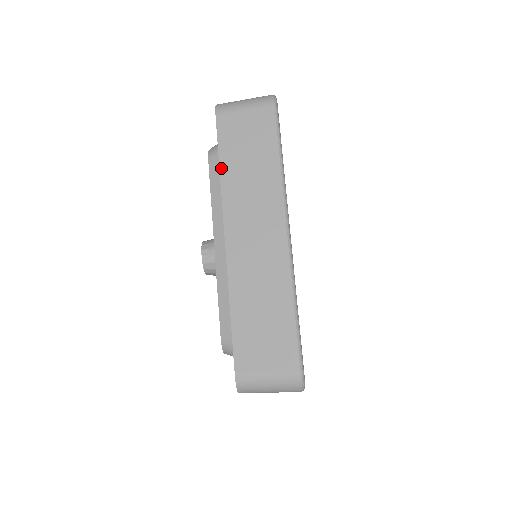
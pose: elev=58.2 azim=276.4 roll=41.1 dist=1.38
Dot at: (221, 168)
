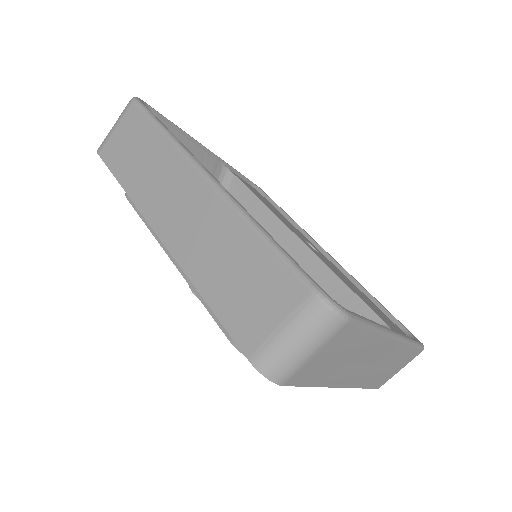
Dot at: (123, 186)
